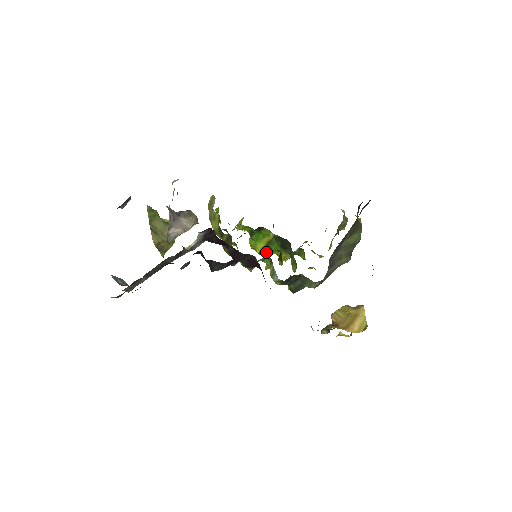
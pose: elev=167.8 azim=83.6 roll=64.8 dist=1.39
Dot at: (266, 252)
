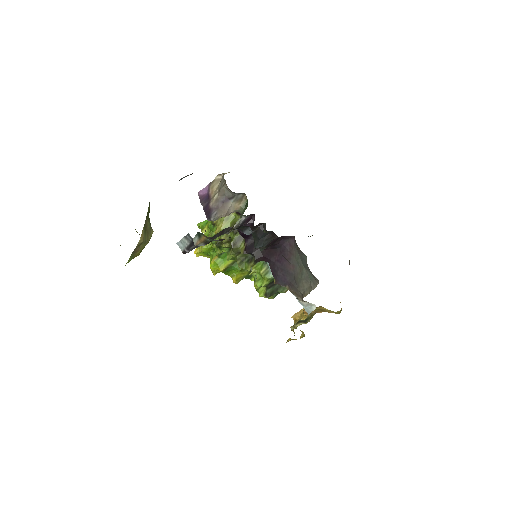
Dot at: (226, 271)
